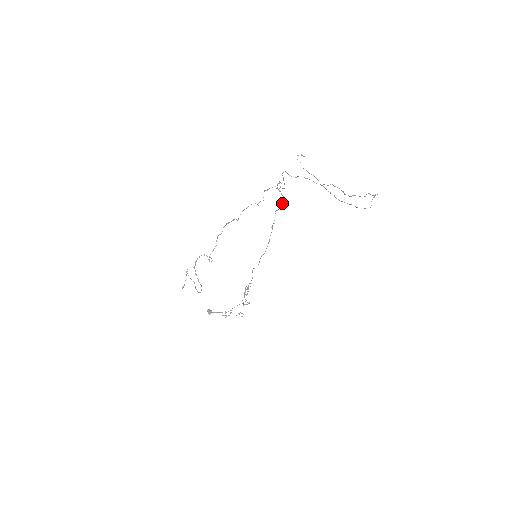
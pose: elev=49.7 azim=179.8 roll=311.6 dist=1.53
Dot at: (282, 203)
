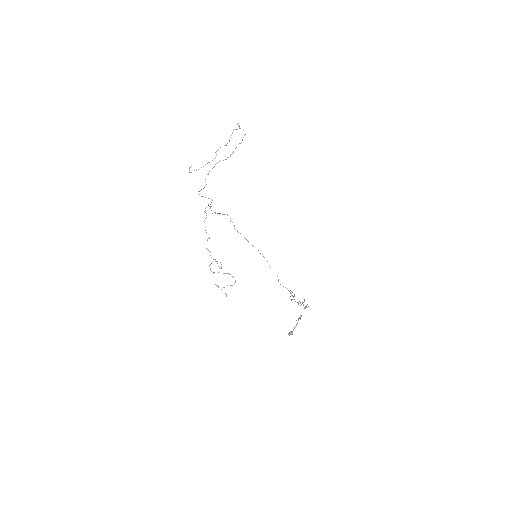
Dot at: occluded
